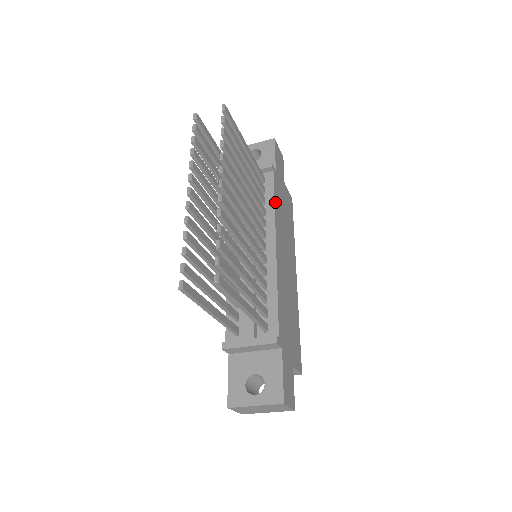
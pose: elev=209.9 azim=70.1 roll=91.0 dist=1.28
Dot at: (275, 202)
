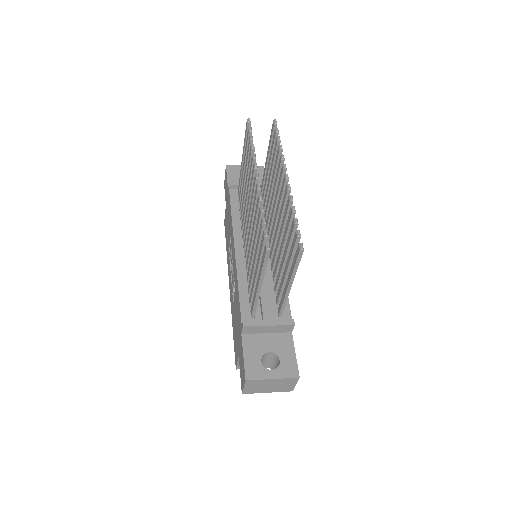
Dot at: occluded
